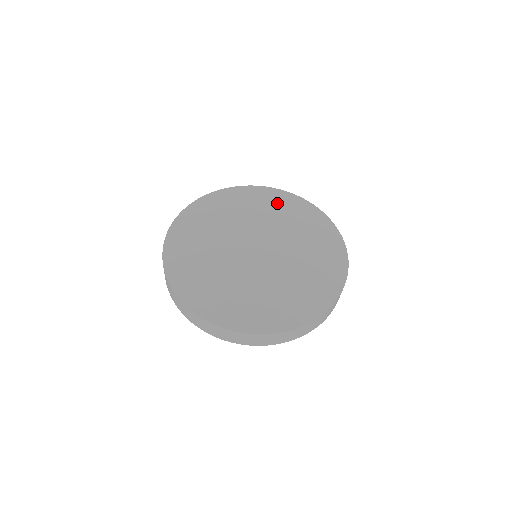
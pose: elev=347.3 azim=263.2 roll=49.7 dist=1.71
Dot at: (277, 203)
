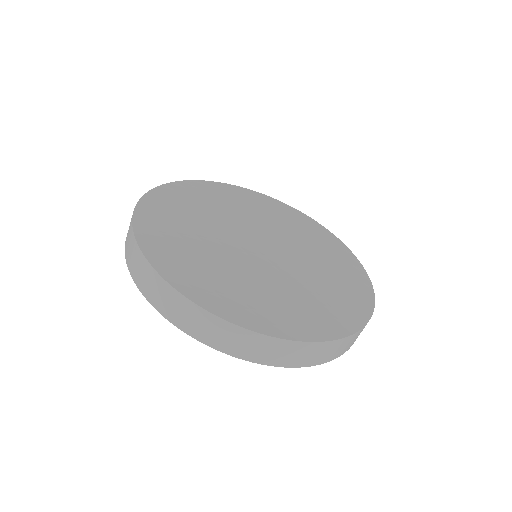
Dot at: (234, 195)
